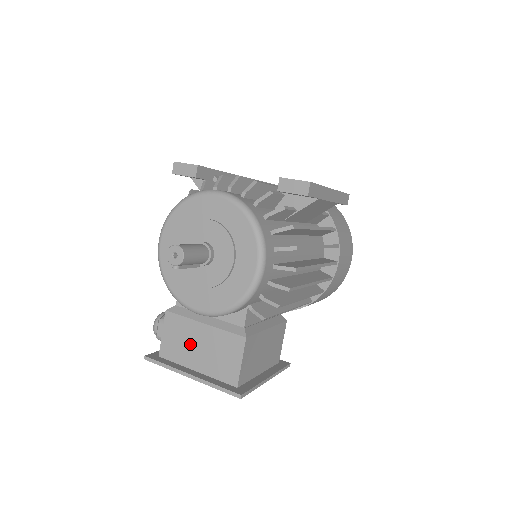
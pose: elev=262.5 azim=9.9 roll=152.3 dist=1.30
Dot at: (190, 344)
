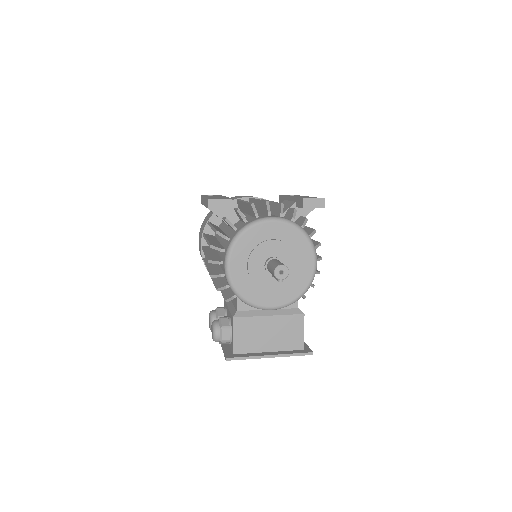
Dot at: (260, 335)
